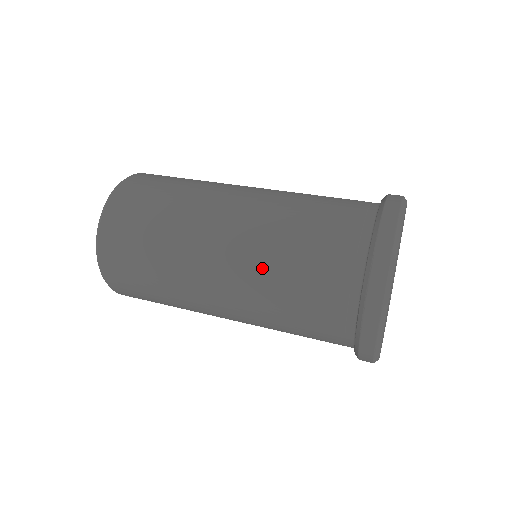
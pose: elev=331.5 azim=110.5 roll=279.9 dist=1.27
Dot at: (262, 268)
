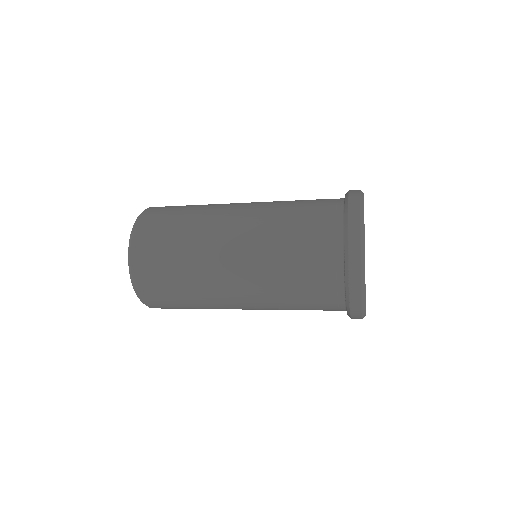
Dot at: (268, 276)
